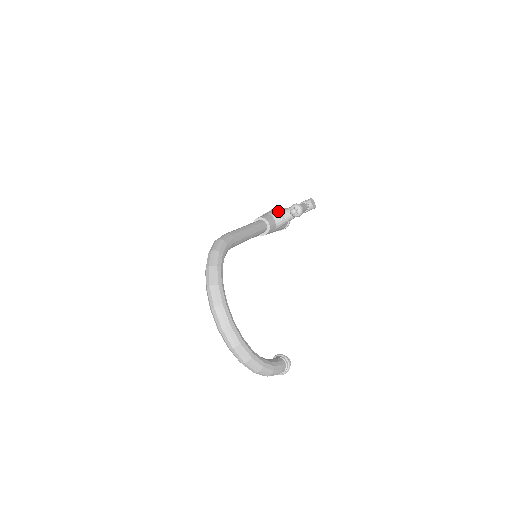
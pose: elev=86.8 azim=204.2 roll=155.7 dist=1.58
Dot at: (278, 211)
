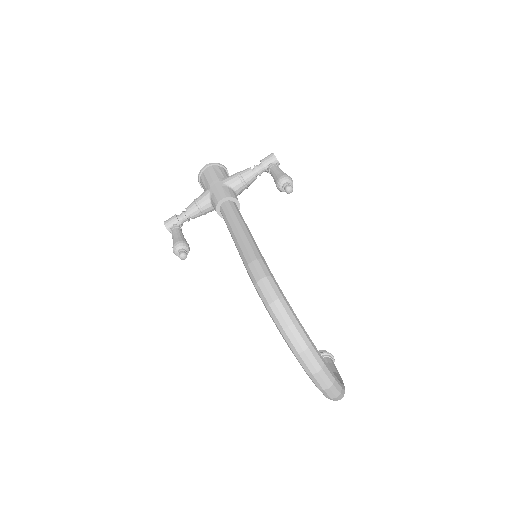
Dot at: (234, 178)
